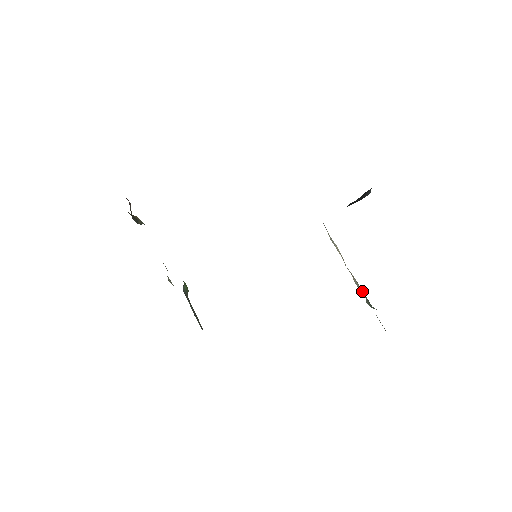
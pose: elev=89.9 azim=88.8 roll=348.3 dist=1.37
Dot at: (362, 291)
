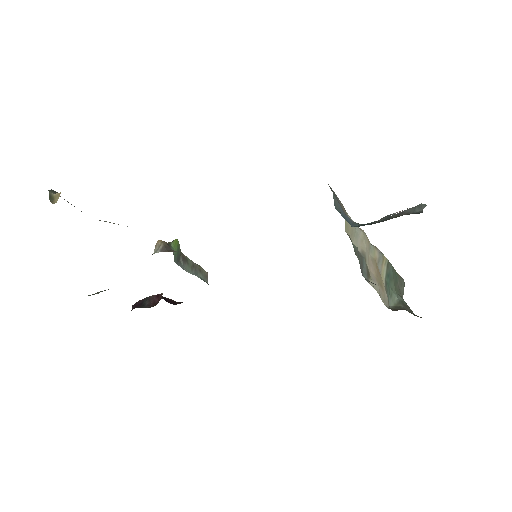
Dot at: (386, 262)
